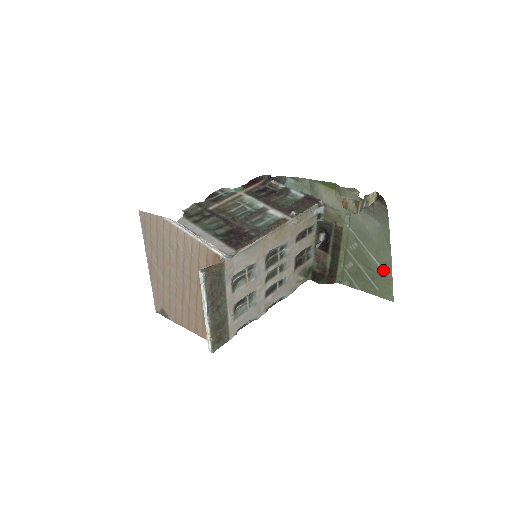
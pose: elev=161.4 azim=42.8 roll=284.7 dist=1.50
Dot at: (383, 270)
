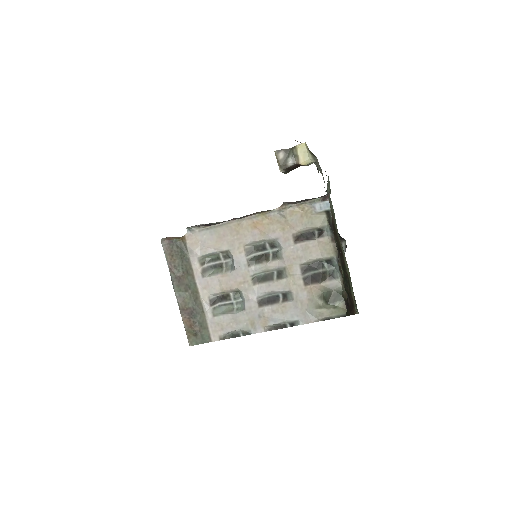
Dot at: occluded
